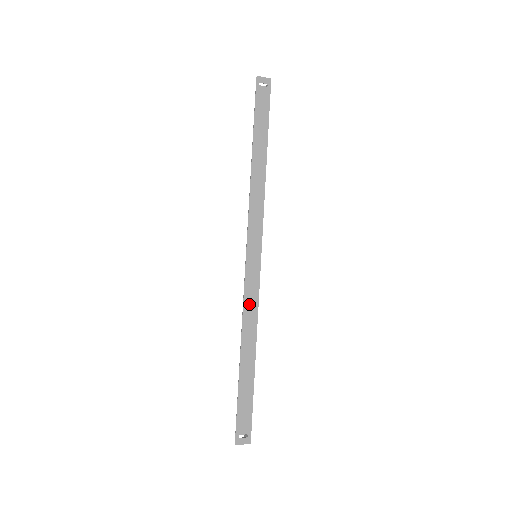
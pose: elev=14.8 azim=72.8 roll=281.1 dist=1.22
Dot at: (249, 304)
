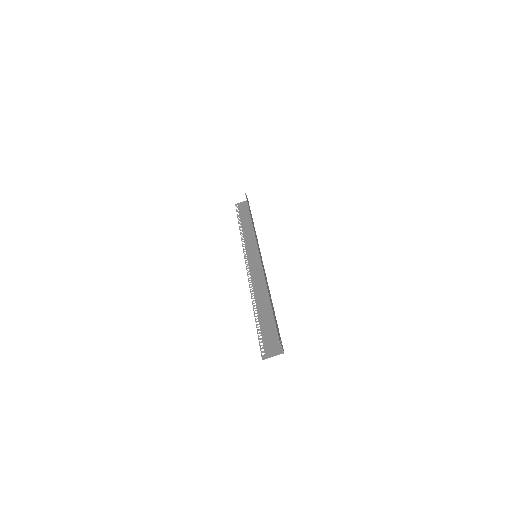
Dot at: (264, 271)
